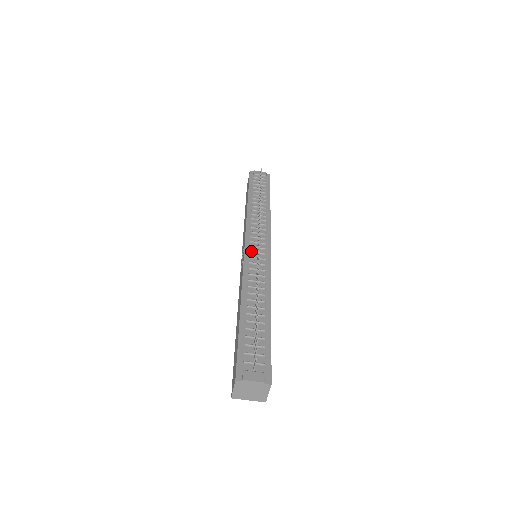
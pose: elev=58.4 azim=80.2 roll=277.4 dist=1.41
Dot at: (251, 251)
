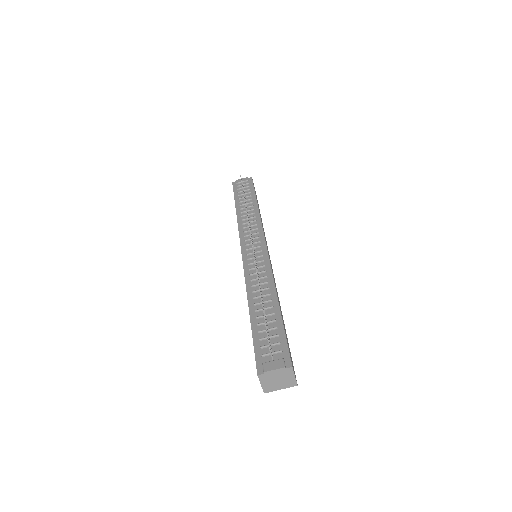
Dot at: (248, 253)
